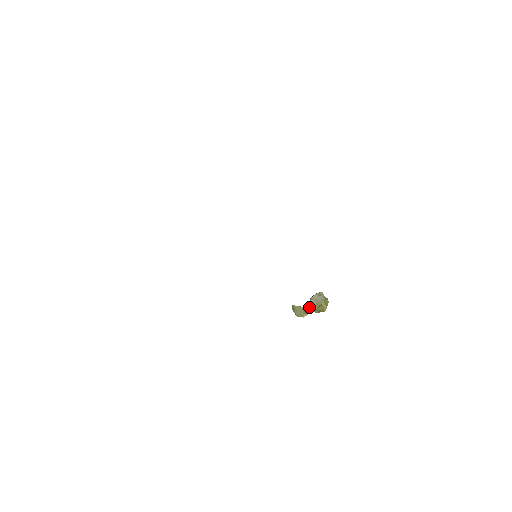
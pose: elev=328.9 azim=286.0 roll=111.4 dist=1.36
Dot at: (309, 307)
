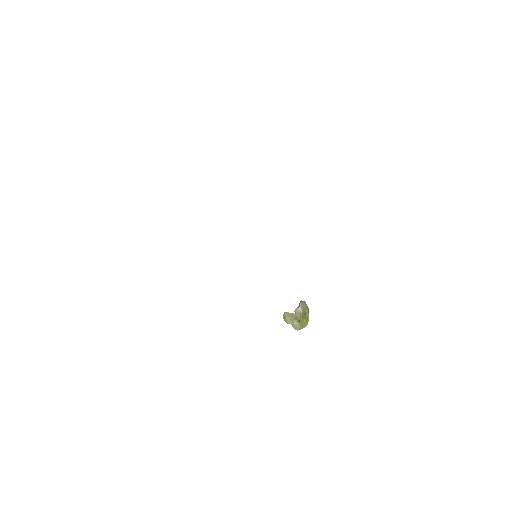
Dot at: (298, 312)
